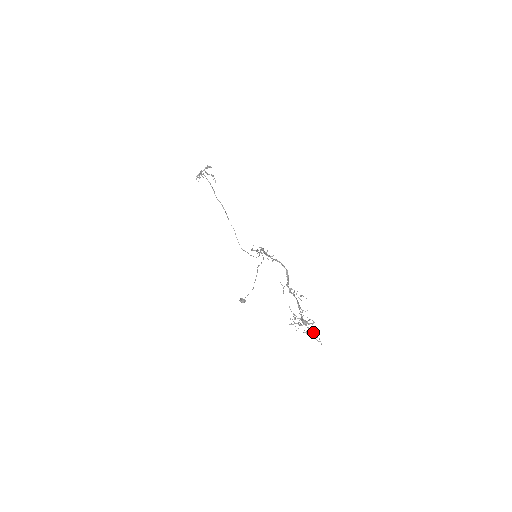
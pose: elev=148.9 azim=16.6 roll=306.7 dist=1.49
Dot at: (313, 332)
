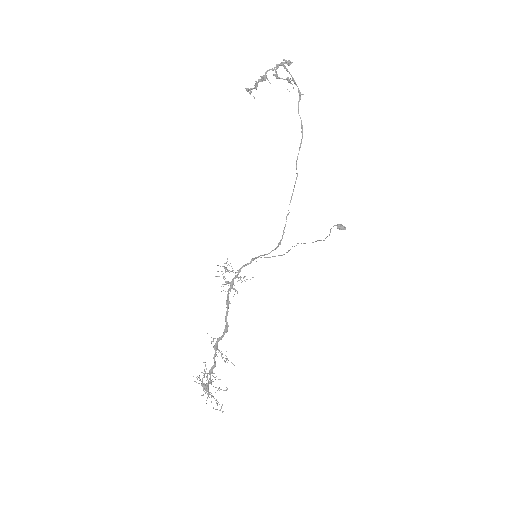
Dot at: (216, 399)
